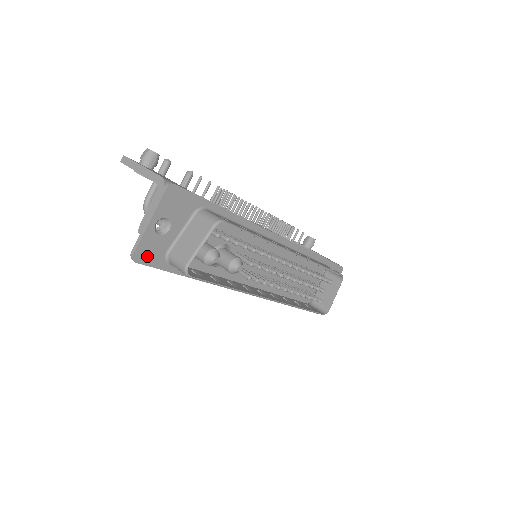
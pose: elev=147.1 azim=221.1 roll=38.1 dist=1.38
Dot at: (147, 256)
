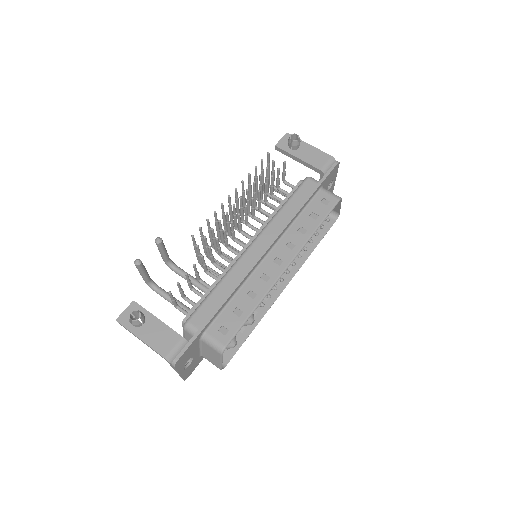
Dot at: (191, 370)
